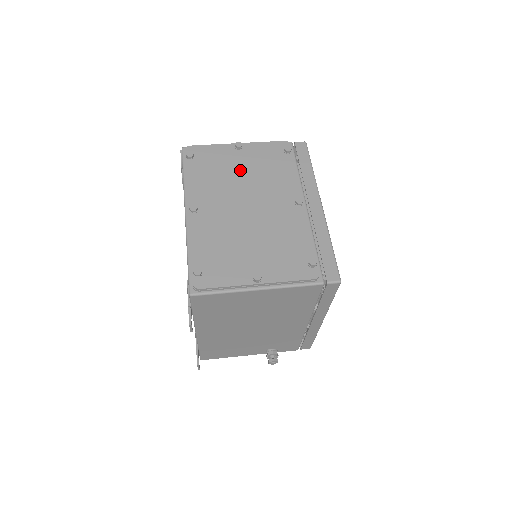
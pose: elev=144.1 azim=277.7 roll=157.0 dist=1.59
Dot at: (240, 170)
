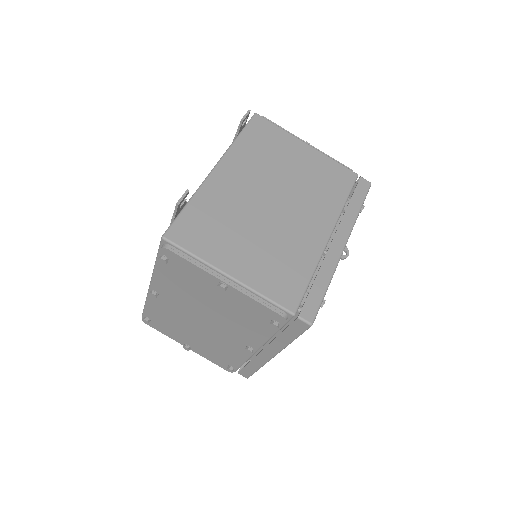
Dot at: (212, 301)
